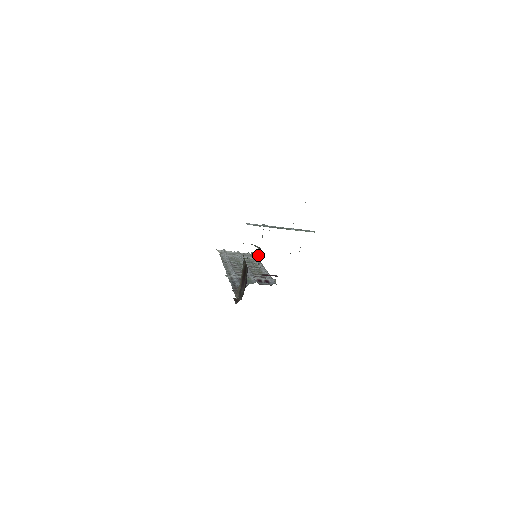
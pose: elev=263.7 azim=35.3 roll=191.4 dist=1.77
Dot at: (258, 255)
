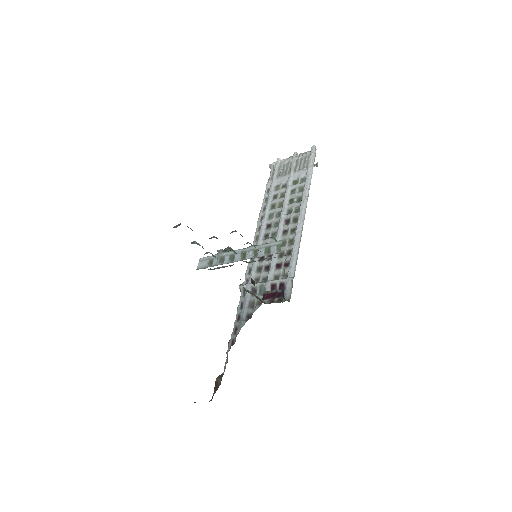
Dot at: (240, 284)
